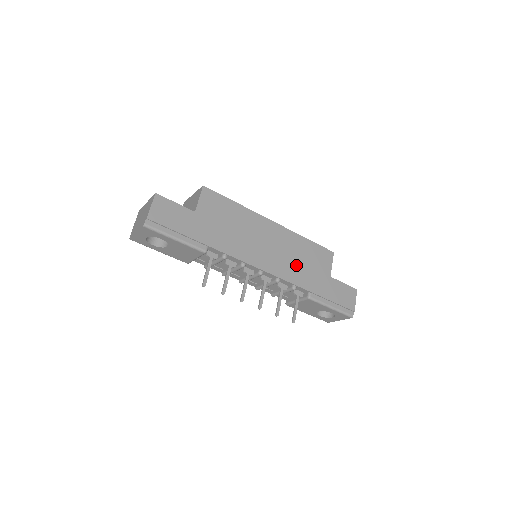
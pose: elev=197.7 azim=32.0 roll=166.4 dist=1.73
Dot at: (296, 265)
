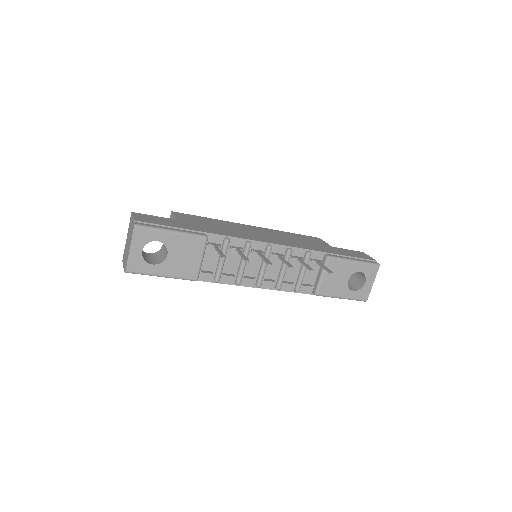
Dot at: (295, 242)
